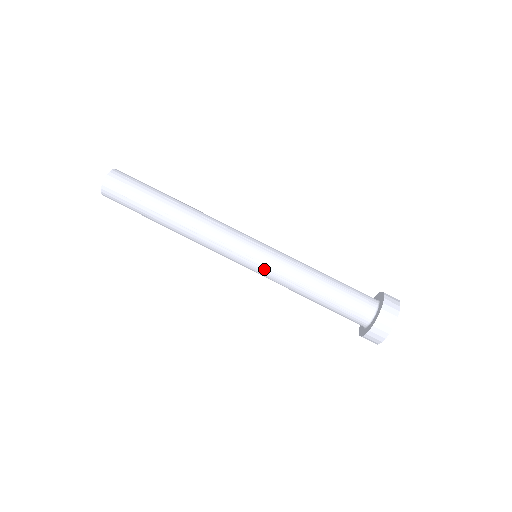
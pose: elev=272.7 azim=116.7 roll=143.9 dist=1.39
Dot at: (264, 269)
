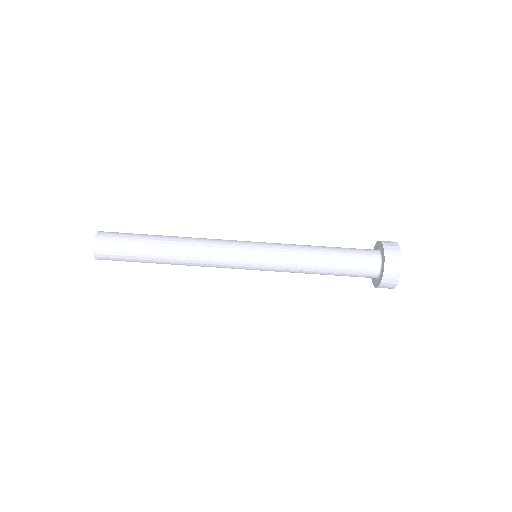
Dot at: (269, 253)
